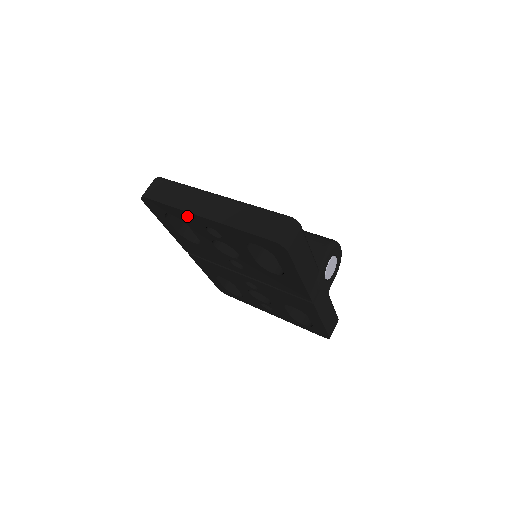
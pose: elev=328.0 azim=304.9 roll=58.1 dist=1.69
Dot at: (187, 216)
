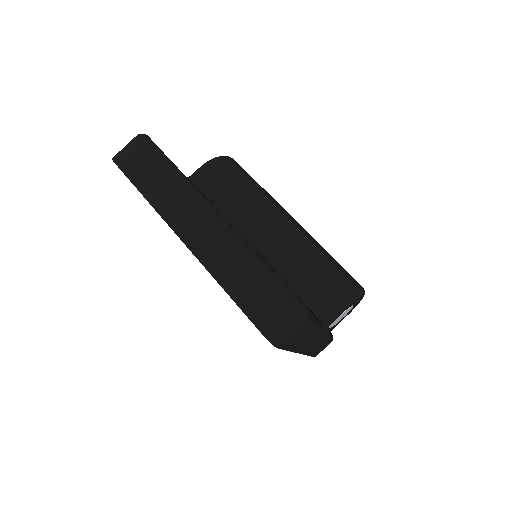
Dot at: occluded
